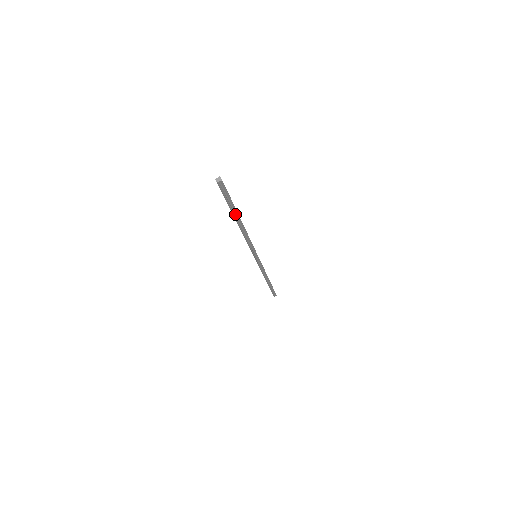
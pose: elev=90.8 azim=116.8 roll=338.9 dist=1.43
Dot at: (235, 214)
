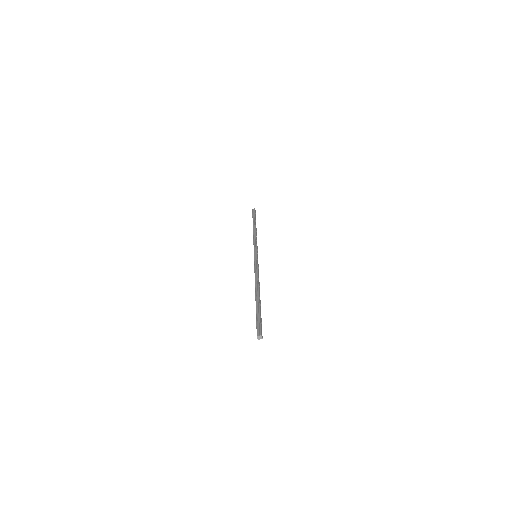
Dot at: (258, 304)
